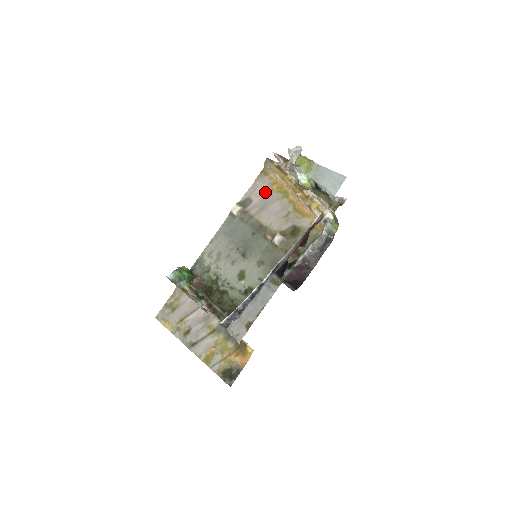
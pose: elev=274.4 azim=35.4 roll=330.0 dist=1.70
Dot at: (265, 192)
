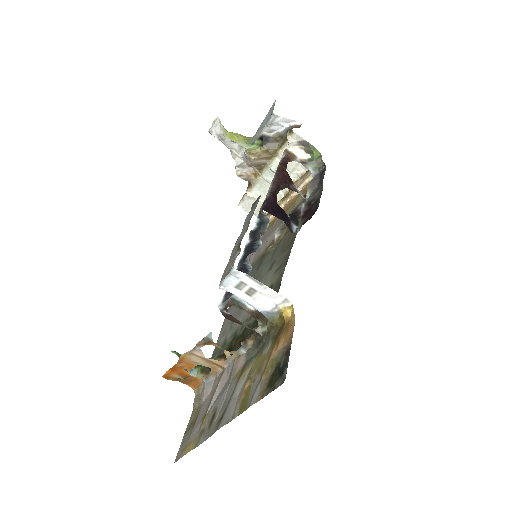
Dot at: occluded
